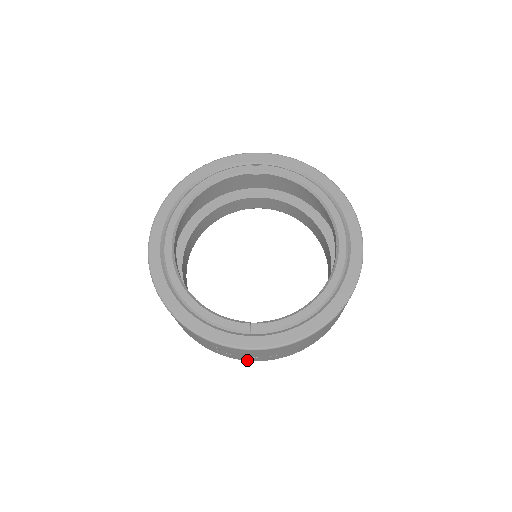
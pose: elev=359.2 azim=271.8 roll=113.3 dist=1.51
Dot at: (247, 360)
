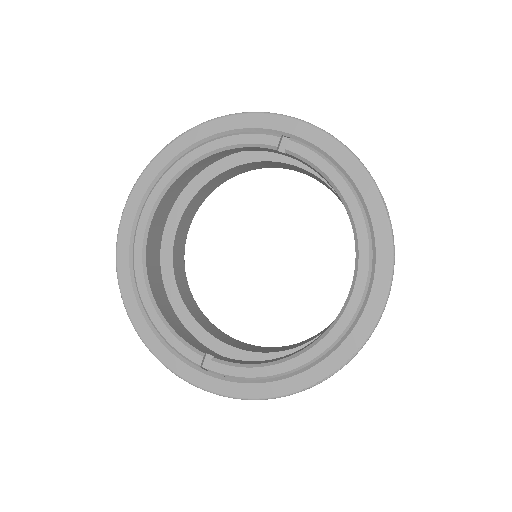
Dot at: occluded
